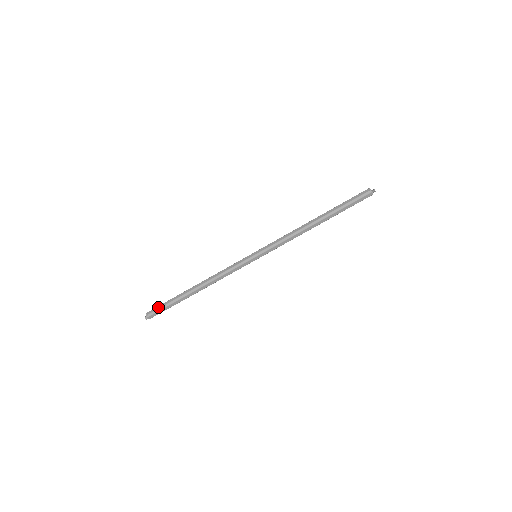
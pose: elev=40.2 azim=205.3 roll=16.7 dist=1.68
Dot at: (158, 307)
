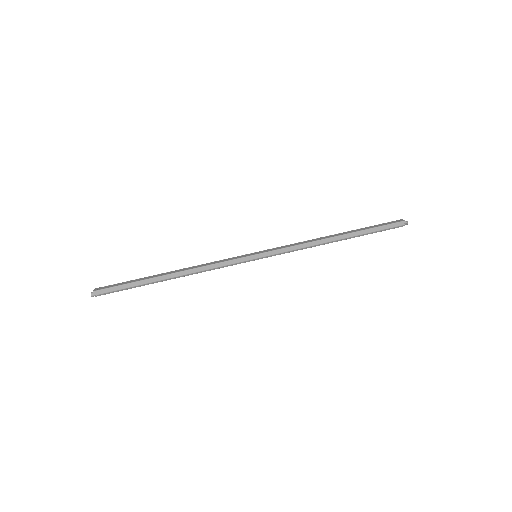
Dot at: (113, 289)
